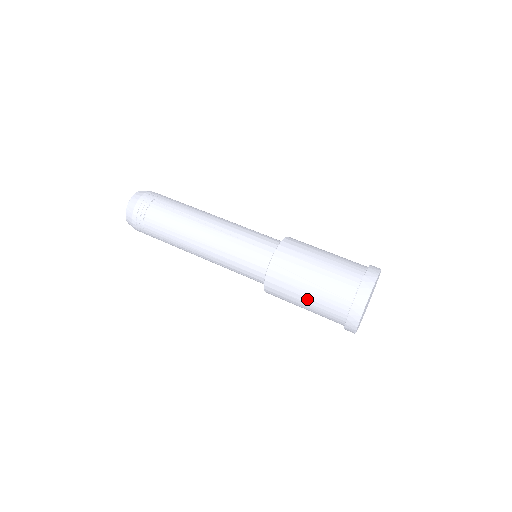
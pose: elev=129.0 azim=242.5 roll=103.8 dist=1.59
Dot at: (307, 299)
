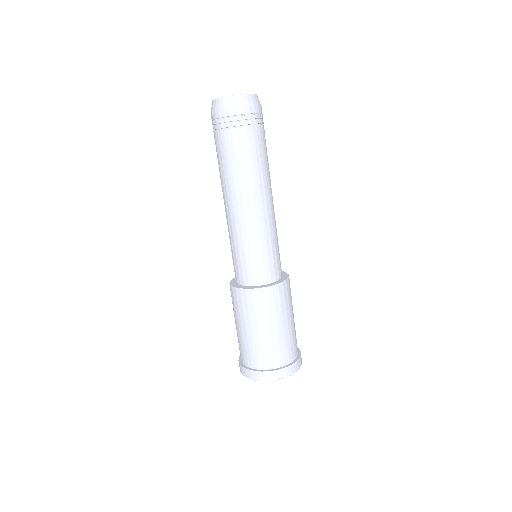
Dot at: occluded
